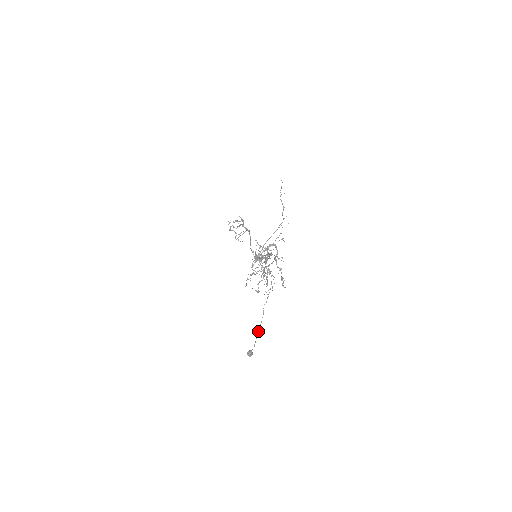
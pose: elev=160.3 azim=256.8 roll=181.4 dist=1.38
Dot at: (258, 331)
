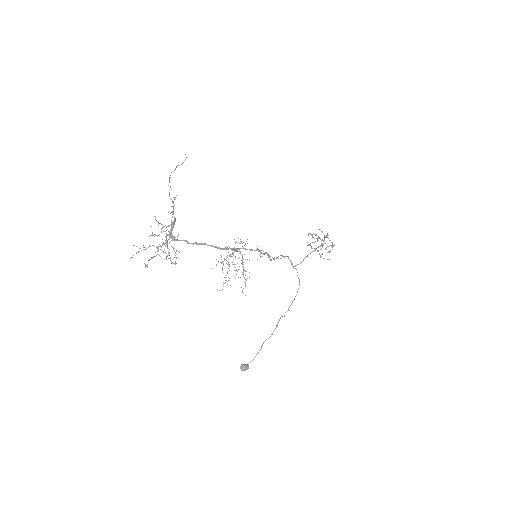
Dot at: occluded
